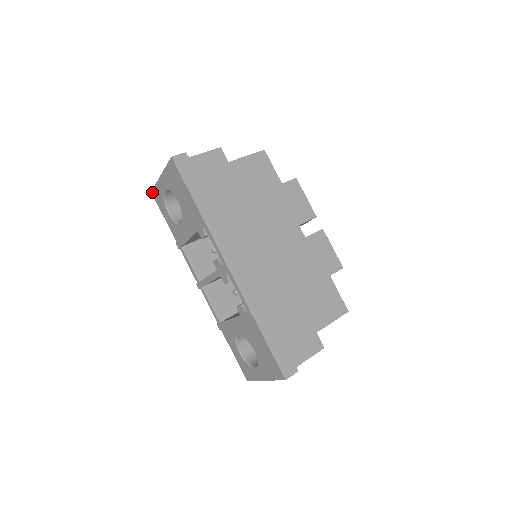
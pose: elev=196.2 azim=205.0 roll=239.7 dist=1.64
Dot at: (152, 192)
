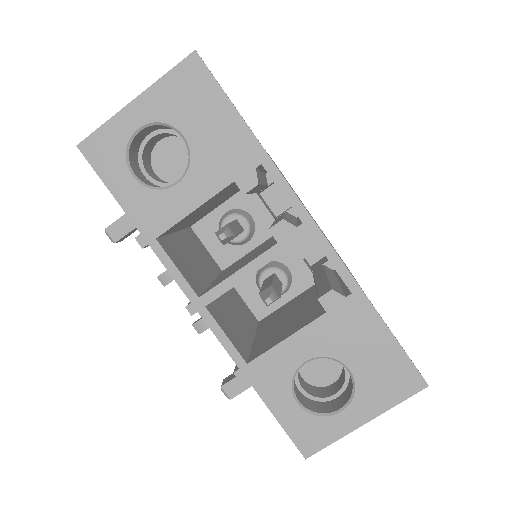
Dot at: (81, 144)
